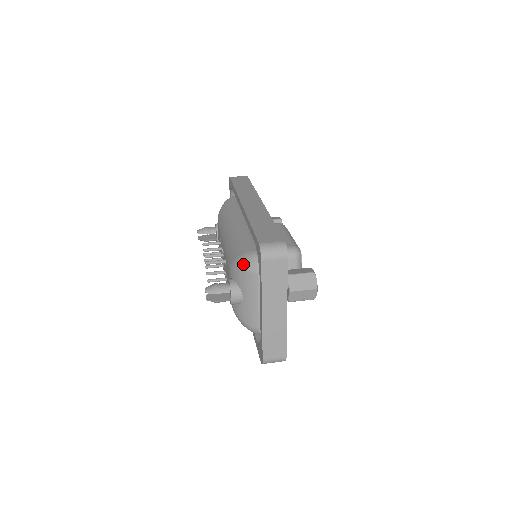
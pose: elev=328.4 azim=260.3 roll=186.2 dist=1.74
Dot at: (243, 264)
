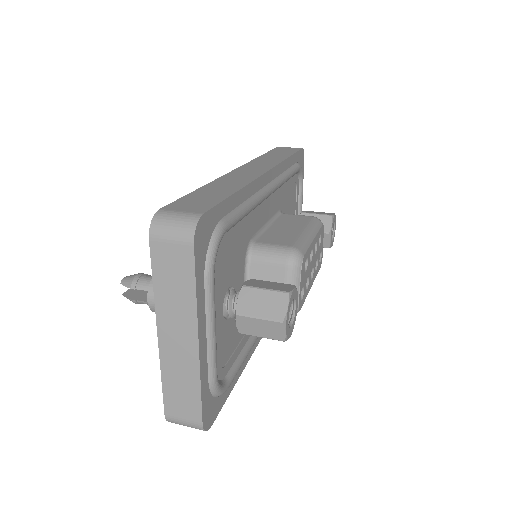
Dot at: occluded
